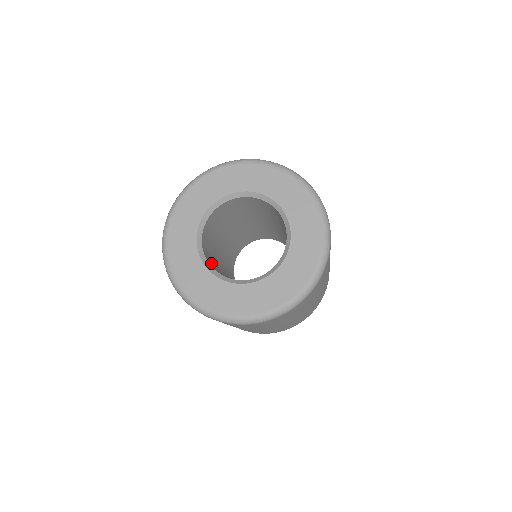
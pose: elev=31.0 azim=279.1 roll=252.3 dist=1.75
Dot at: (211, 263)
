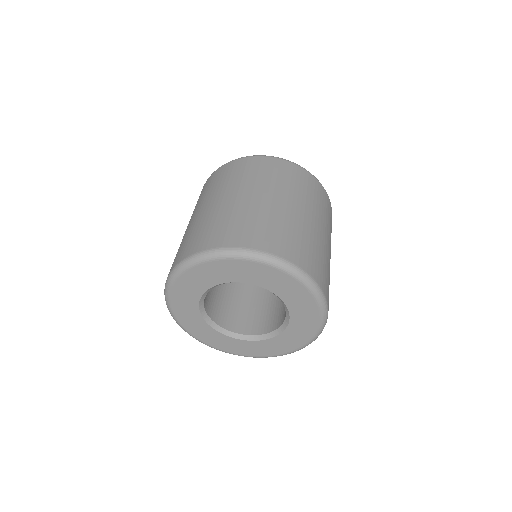
Dot at: (214, 304)
